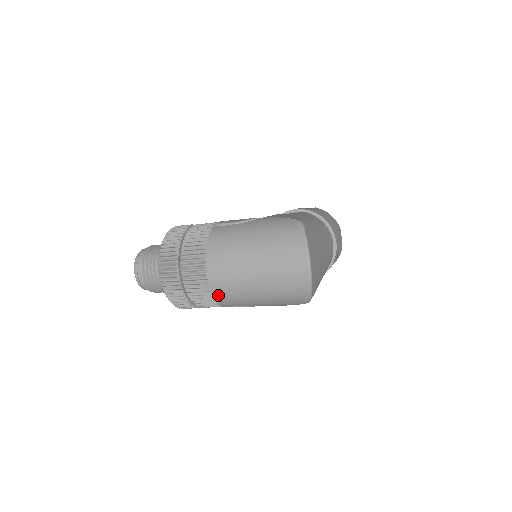
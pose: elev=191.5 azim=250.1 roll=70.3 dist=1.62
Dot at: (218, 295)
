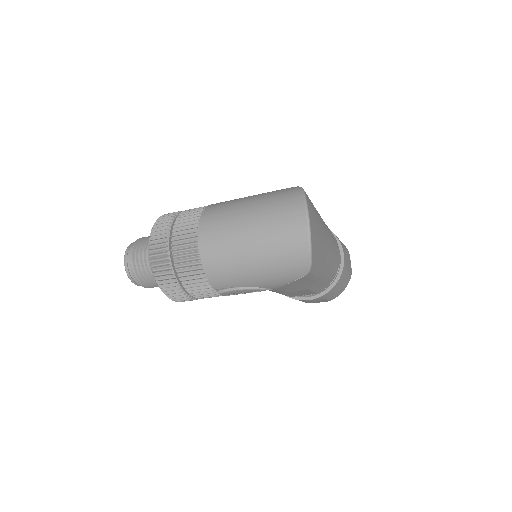
Dot at: (209, 268)
